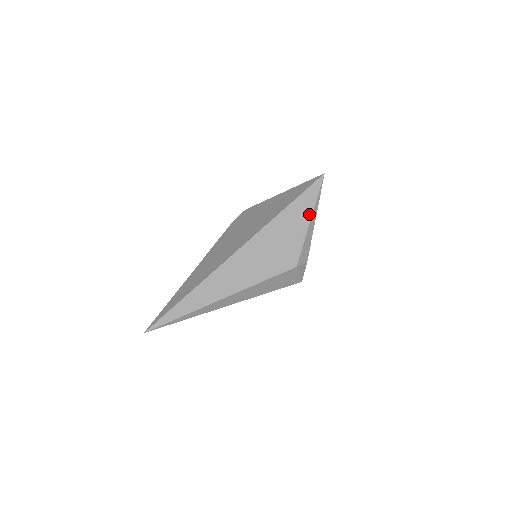
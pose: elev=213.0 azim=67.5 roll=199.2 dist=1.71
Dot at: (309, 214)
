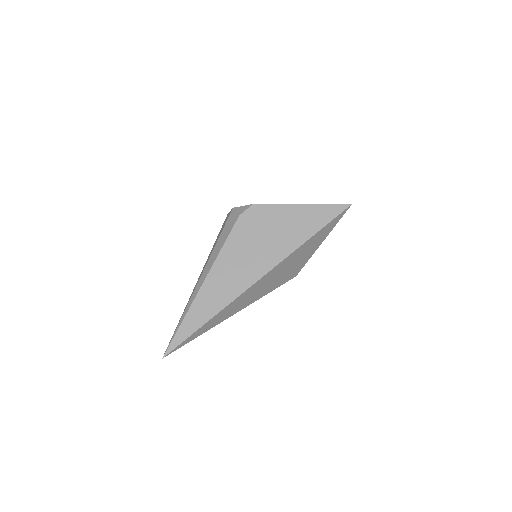
Dot at: (324, 238)
